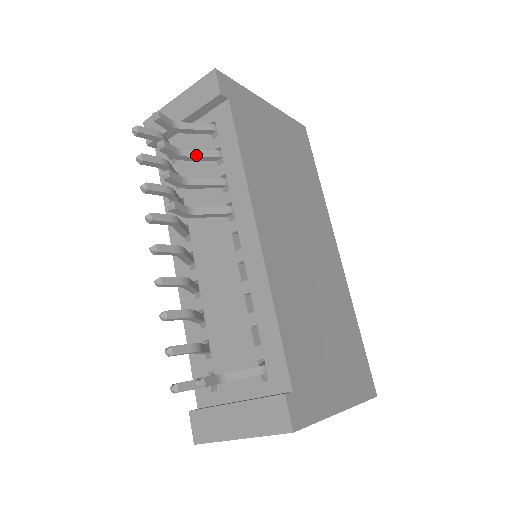
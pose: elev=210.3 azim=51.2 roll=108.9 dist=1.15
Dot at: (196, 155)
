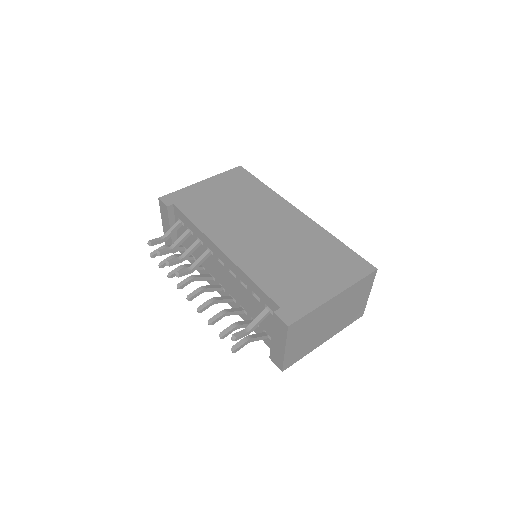
Dot at: (179, 242)
